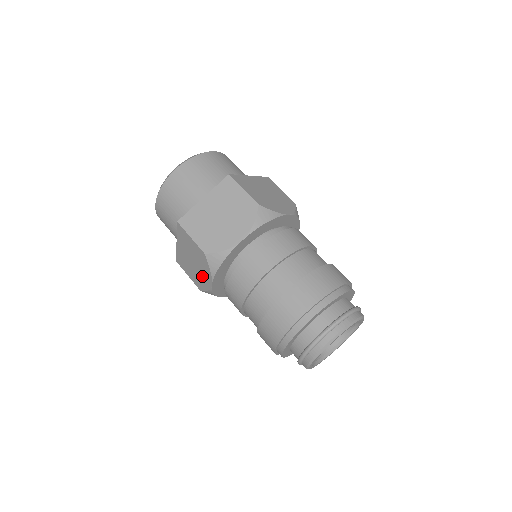
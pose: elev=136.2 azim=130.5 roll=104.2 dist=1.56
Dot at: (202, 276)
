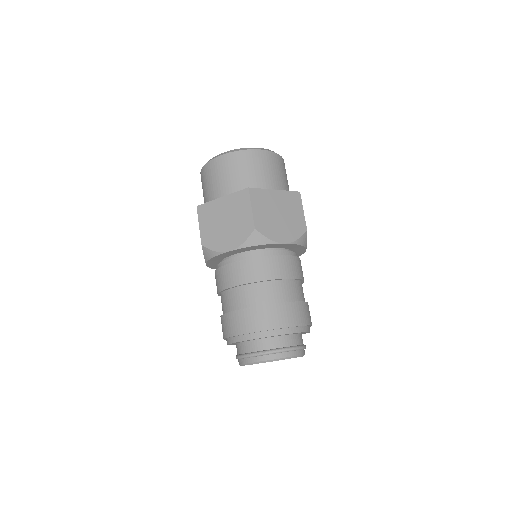
Dot at: occluded
